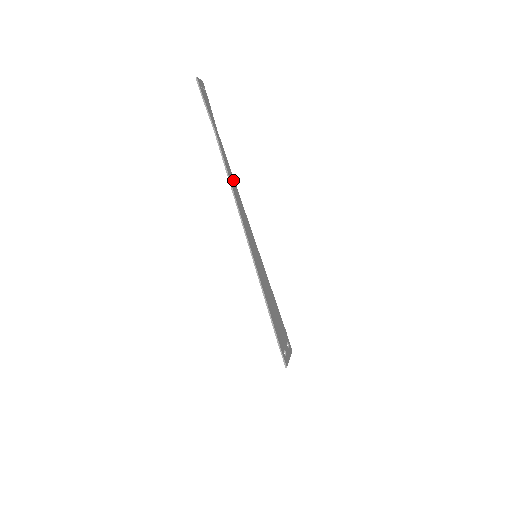
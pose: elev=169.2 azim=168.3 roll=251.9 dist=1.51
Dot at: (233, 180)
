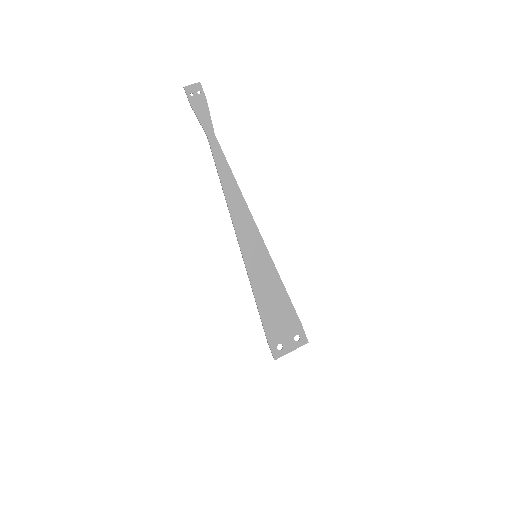
Dot at: (233, 182)
